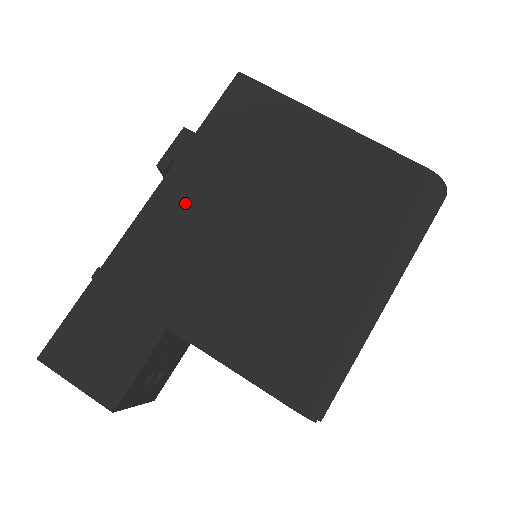
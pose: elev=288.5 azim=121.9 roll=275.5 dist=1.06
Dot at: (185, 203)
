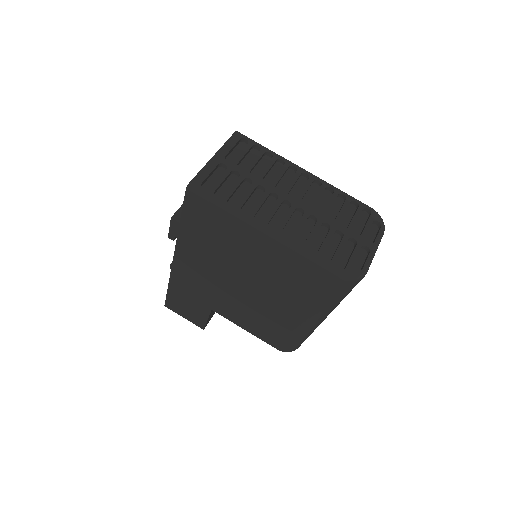
Dot at: (193, 262)
